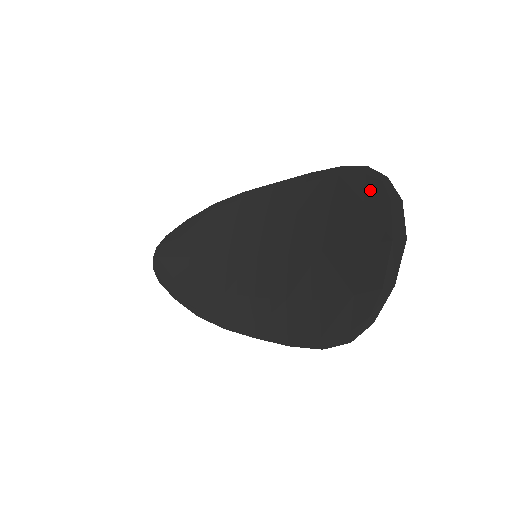
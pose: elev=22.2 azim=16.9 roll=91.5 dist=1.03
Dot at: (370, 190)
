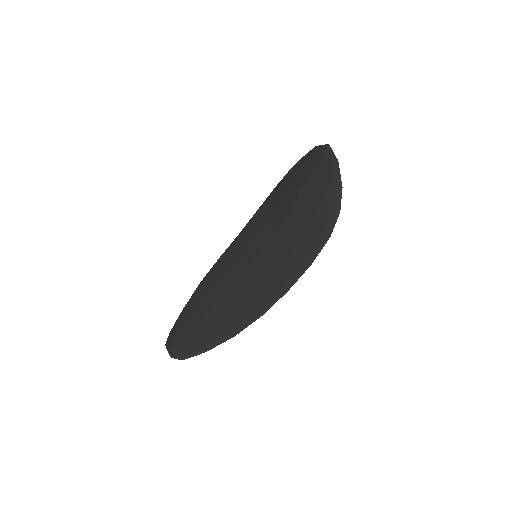
Dot at: (298, 166)
